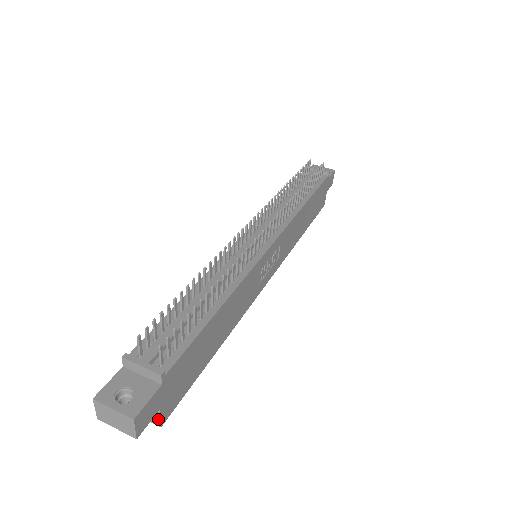
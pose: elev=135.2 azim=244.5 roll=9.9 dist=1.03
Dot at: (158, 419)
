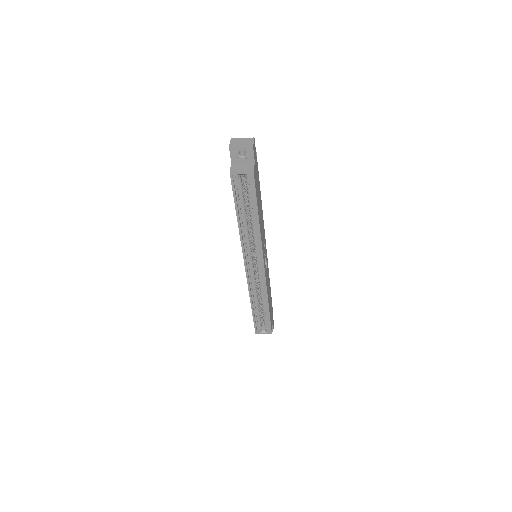
Dot at: (253, 168)
